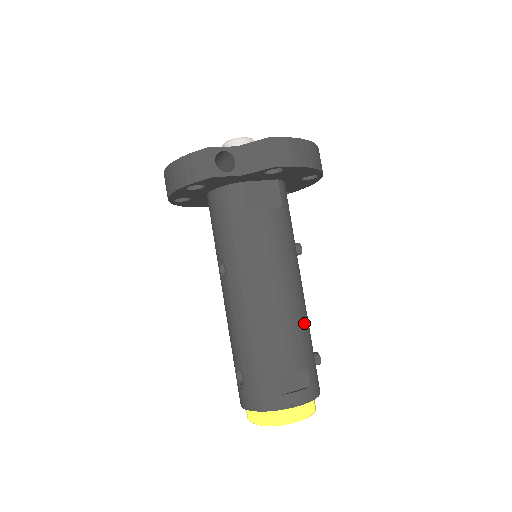
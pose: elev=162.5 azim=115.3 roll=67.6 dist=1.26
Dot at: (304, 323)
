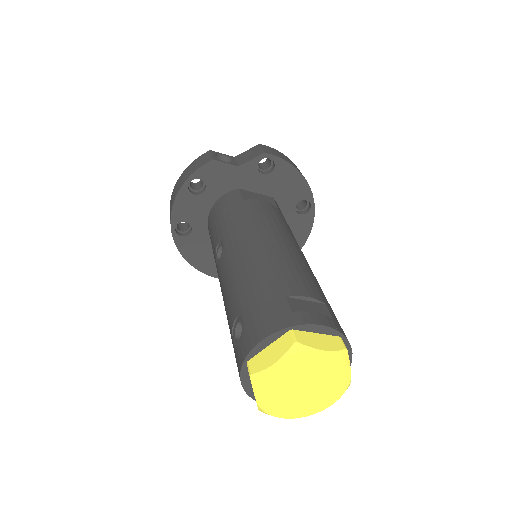
Dot at: (314, 277)
